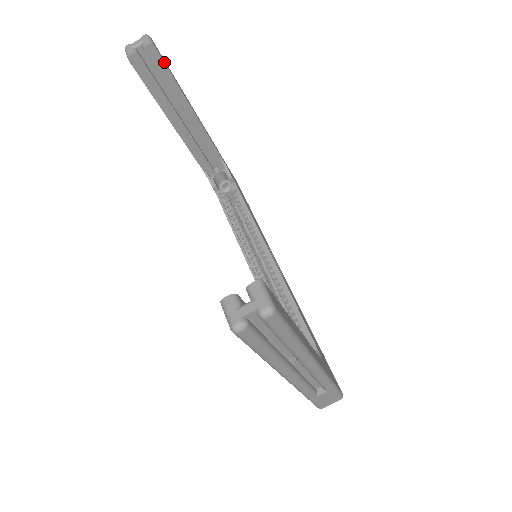
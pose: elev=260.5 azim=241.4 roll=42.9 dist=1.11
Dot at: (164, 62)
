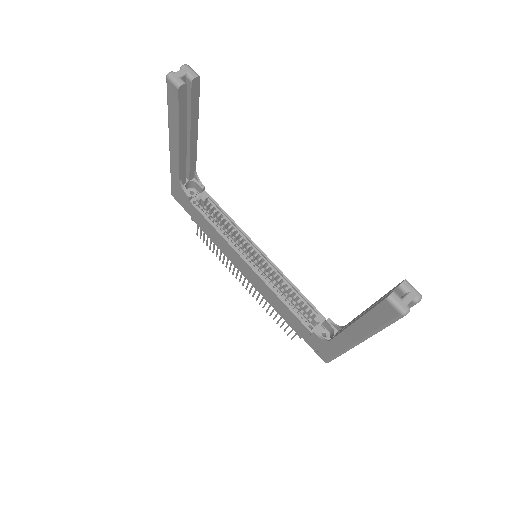
Dot at: (199, 91)
